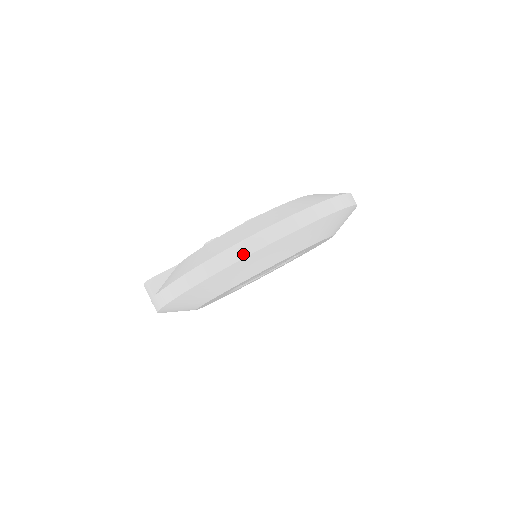
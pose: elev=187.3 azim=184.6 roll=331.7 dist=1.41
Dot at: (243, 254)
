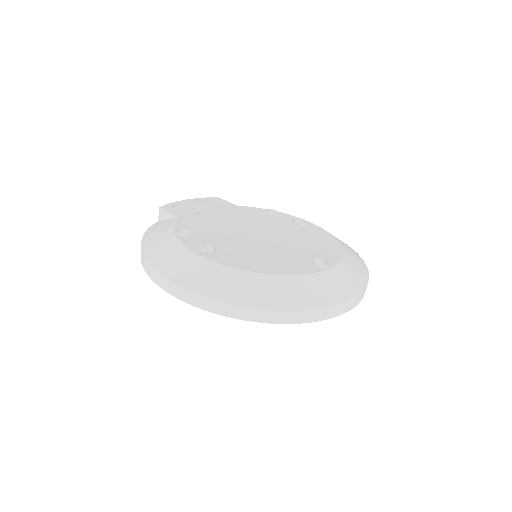
Dot at: (152, 276)
